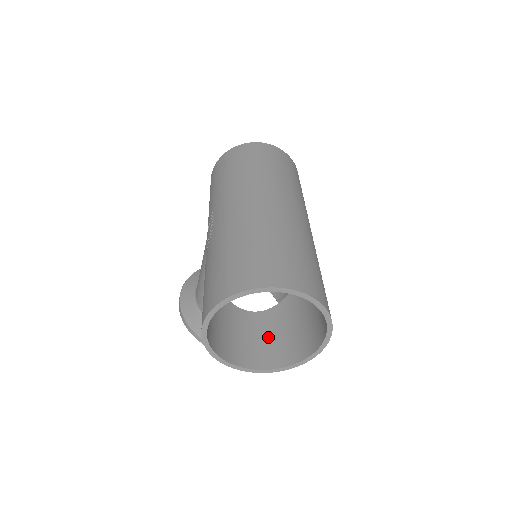
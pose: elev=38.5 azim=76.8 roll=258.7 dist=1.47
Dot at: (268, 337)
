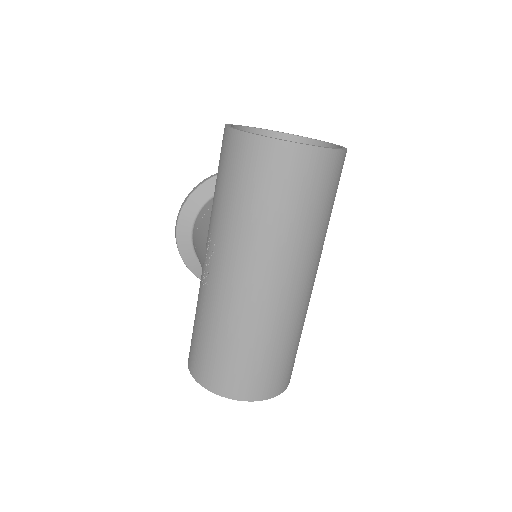
Dot at: occluded
